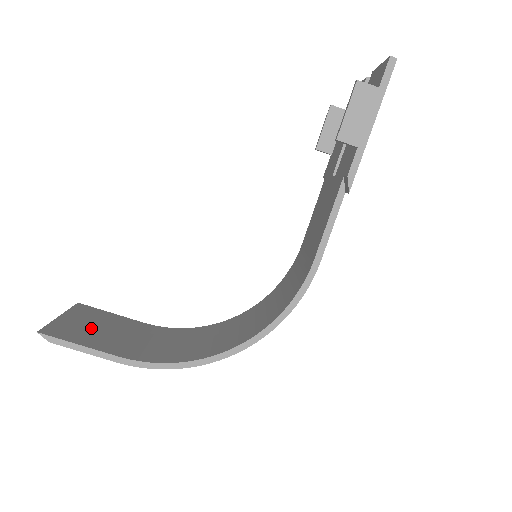
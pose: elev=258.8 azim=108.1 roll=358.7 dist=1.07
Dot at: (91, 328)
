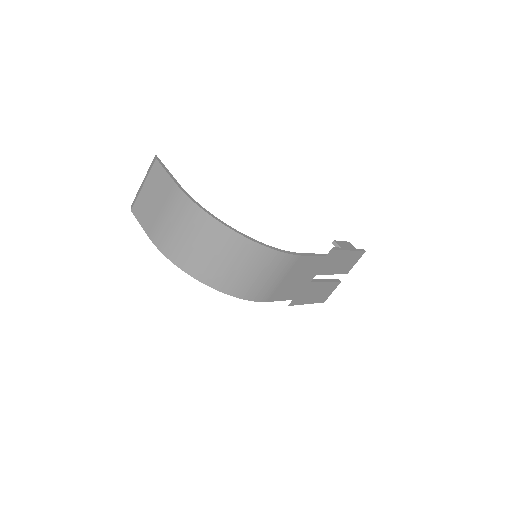
Dot at: occluded
